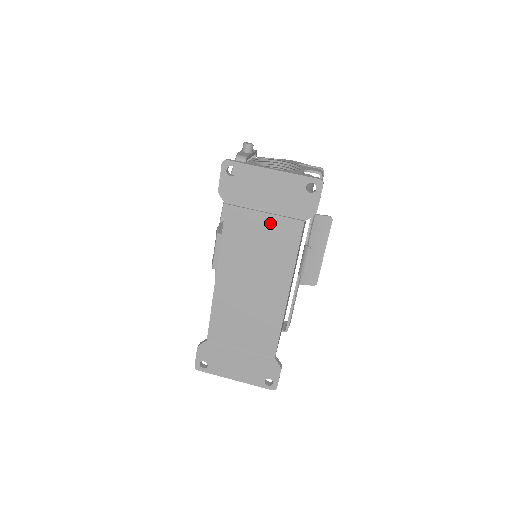
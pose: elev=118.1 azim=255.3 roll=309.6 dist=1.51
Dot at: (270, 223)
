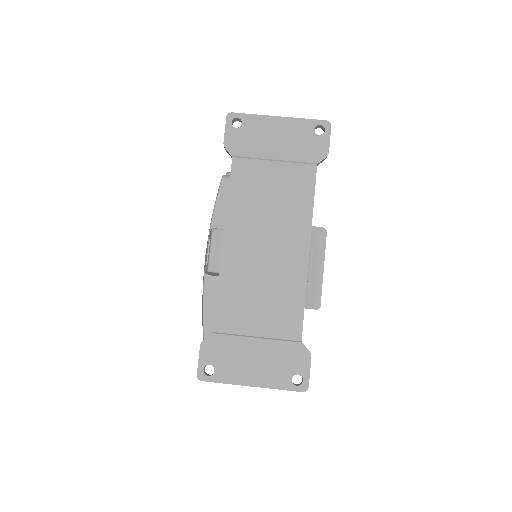
Dot at: (281, 171)
